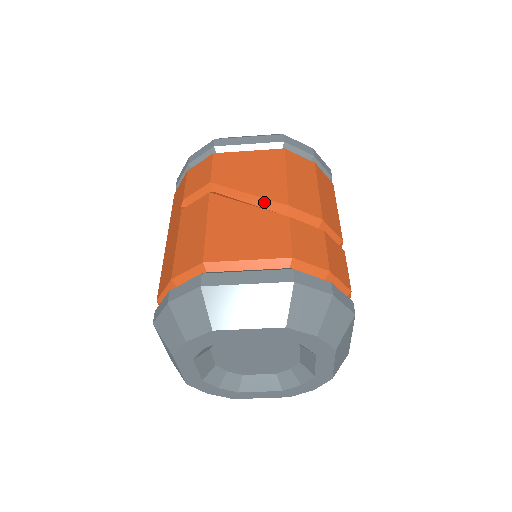
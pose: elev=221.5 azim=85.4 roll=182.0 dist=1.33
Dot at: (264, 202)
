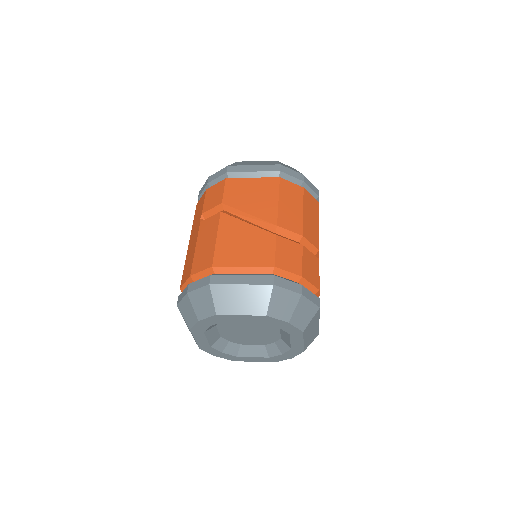
Dot at: (260, 221)
